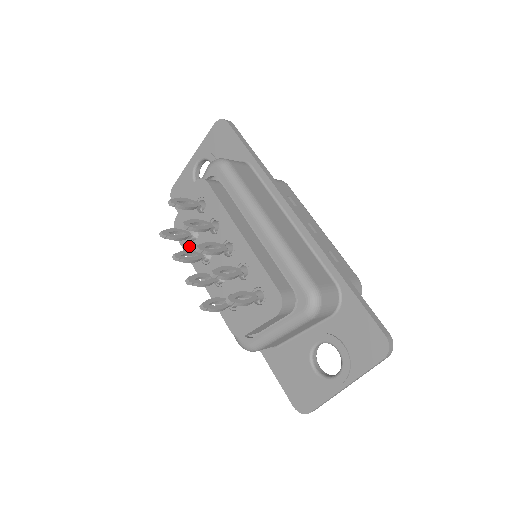
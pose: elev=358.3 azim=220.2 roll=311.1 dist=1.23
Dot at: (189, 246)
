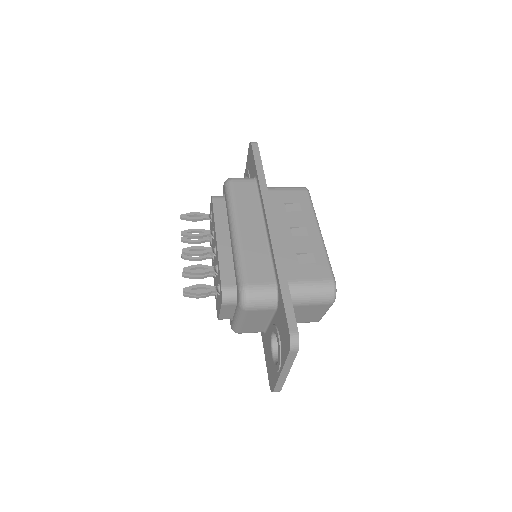
Dot at: occluded
